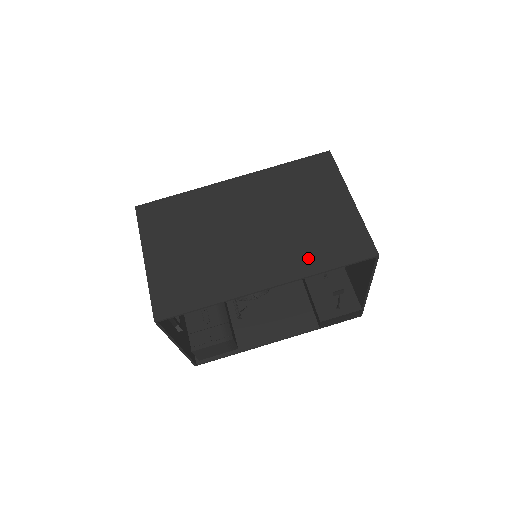
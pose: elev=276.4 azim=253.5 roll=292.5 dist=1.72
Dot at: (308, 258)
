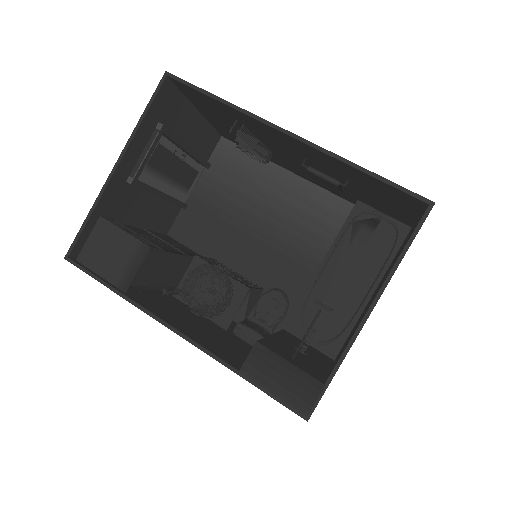
Dot at: occluded
